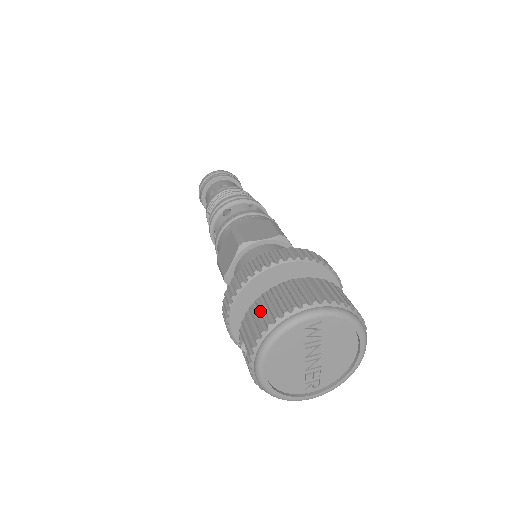
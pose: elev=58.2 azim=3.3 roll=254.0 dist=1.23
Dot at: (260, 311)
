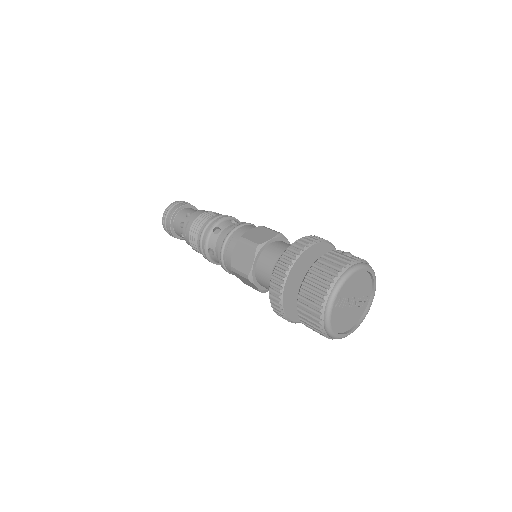
Dot at: (308, 322)
